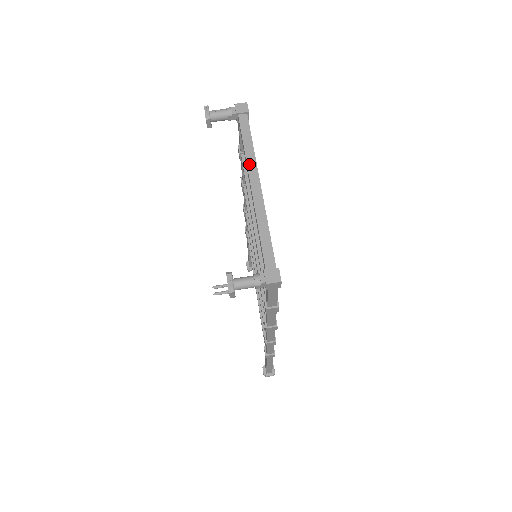
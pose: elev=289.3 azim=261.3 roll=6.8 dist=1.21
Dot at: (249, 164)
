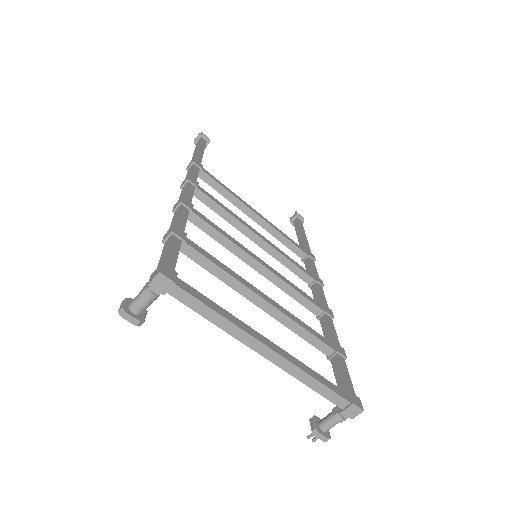
Dot at: (239, 338)
